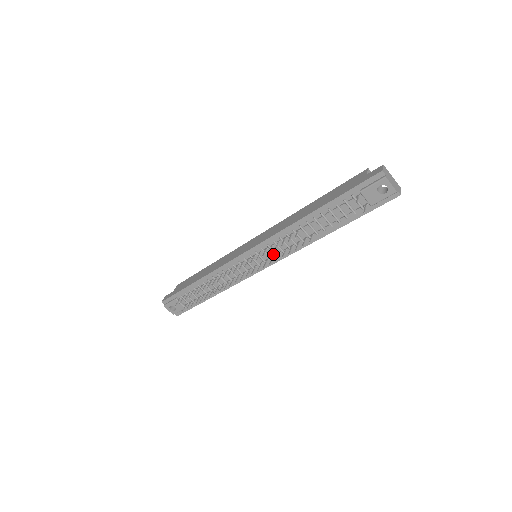
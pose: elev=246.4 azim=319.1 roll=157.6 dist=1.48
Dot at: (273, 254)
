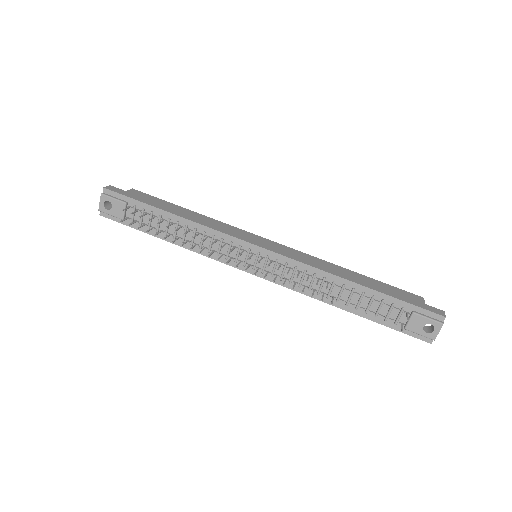
Dot at: (279, 274)
